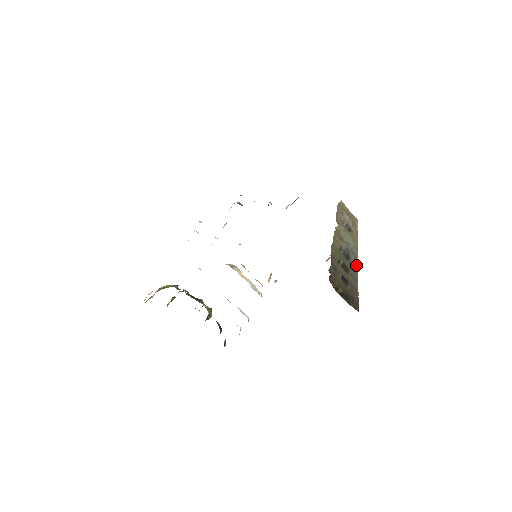
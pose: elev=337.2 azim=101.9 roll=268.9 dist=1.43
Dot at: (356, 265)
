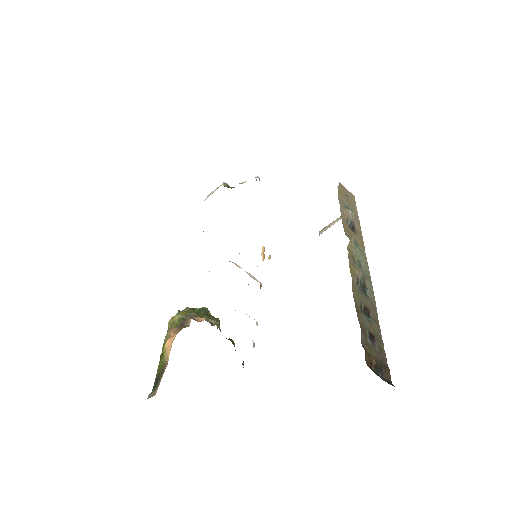
Dot at: (373, 295)
